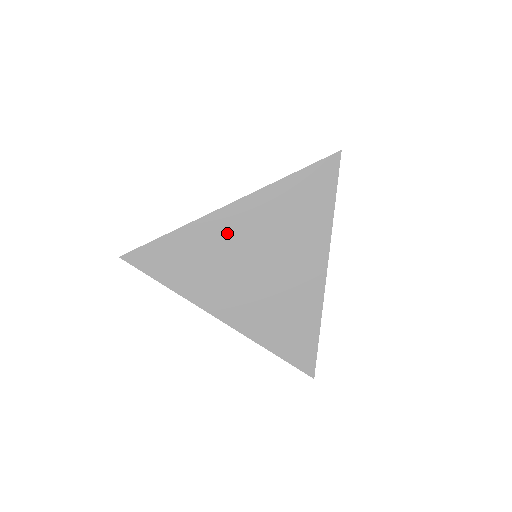
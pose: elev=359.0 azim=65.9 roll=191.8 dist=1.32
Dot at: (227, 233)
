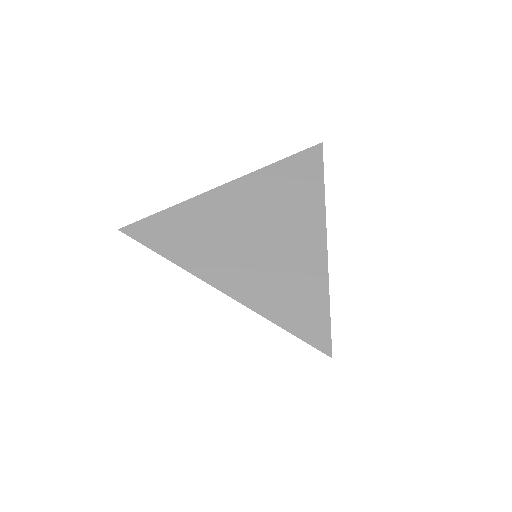
Dot at: (224, 207)
